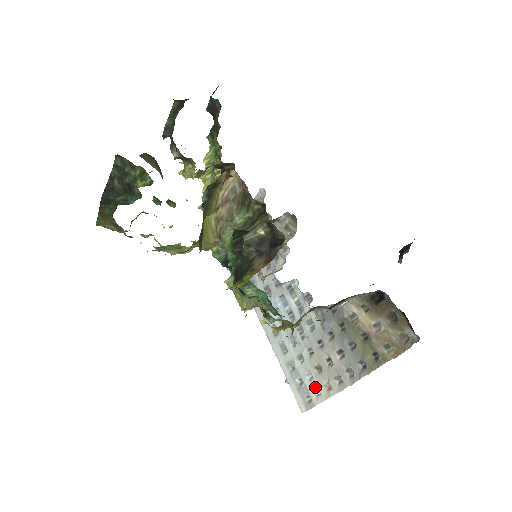
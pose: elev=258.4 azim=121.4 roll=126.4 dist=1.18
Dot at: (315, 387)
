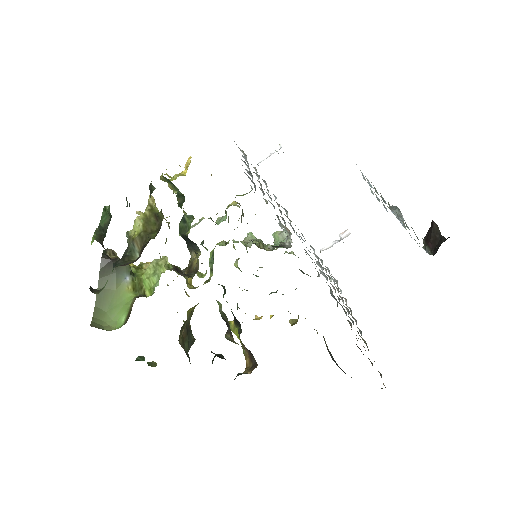
Dot at: occluded
